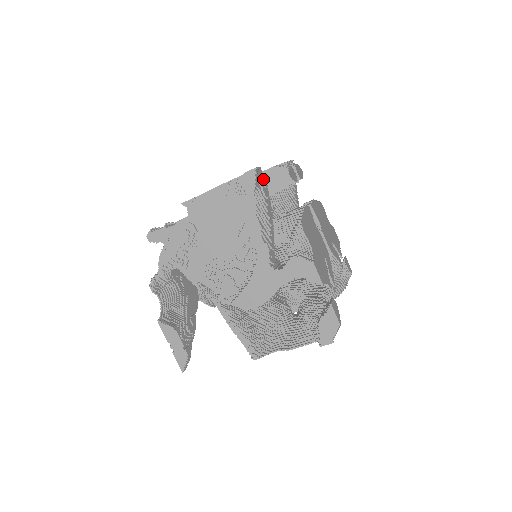
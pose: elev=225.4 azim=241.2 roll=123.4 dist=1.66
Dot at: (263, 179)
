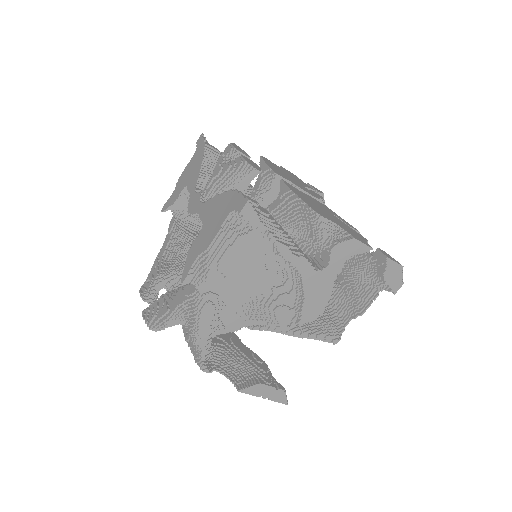
Dot at: occluded
